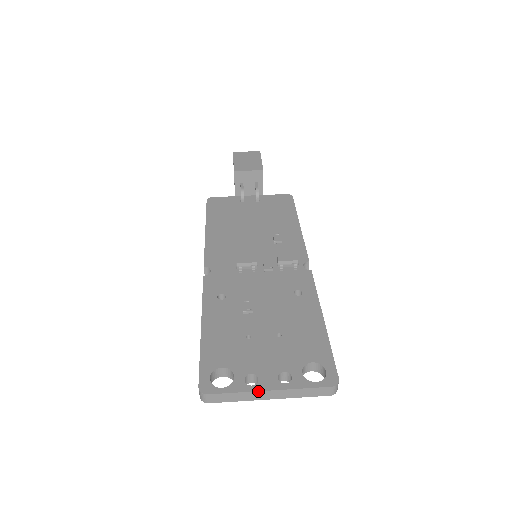
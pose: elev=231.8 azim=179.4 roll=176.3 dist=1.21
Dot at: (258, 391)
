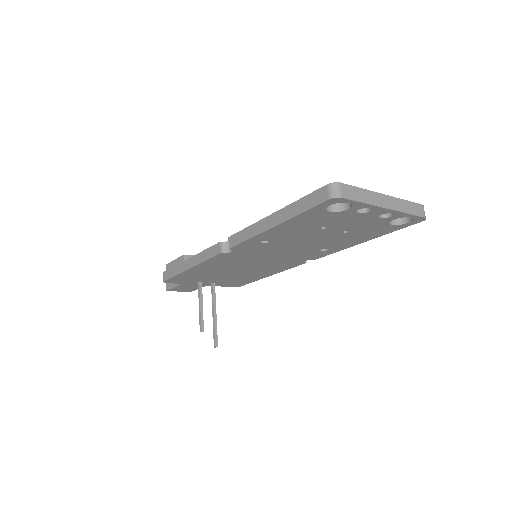
Dot at: (377, 192)
